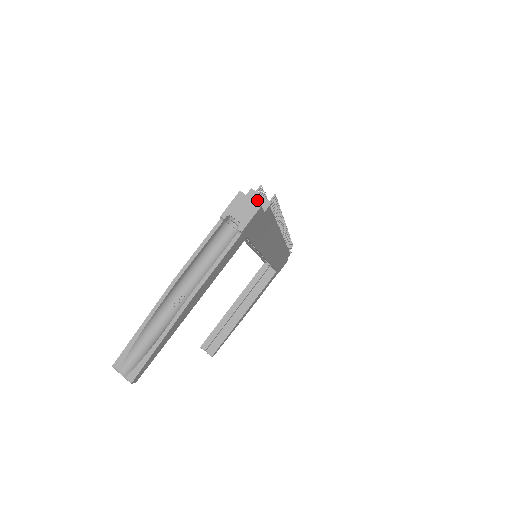
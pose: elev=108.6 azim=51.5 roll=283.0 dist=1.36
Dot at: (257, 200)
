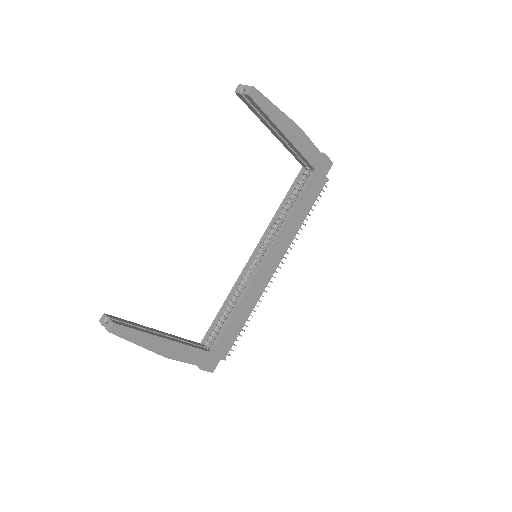
Dot at: occluded
